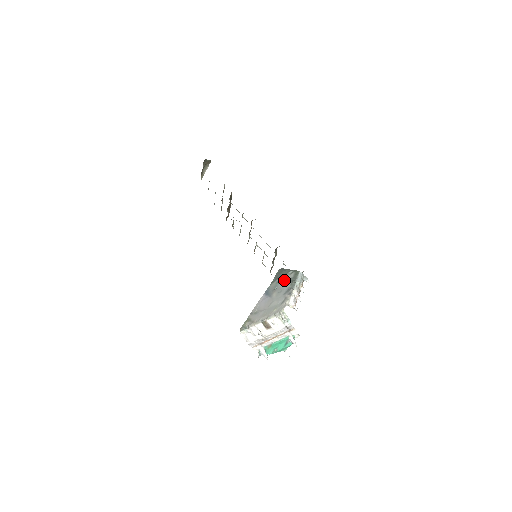
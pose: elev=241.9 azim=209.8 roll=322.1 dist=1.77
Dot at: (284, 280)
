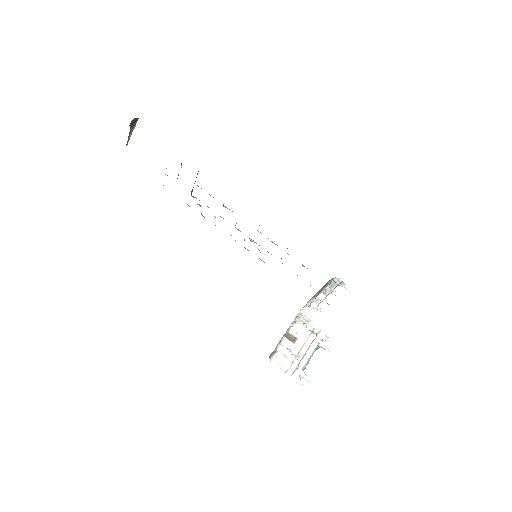
Dot at: occluded
